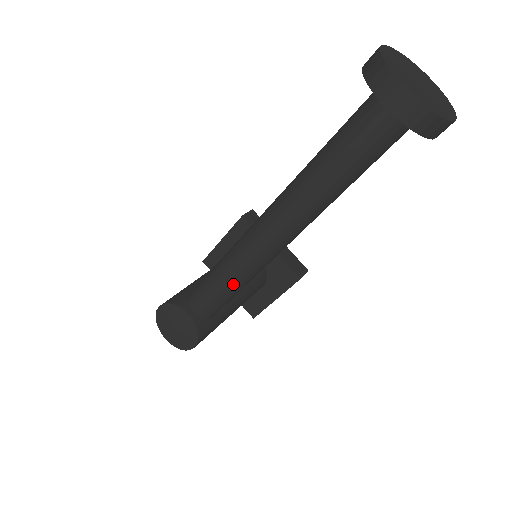
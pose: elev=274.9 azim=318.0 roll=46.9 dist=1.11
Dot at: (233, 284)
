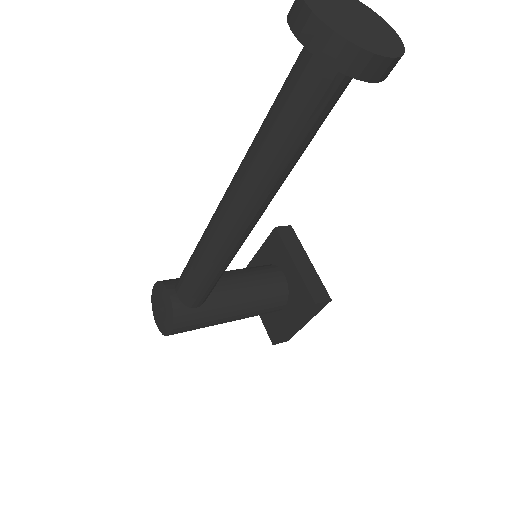
Dot at: (203, 264)
